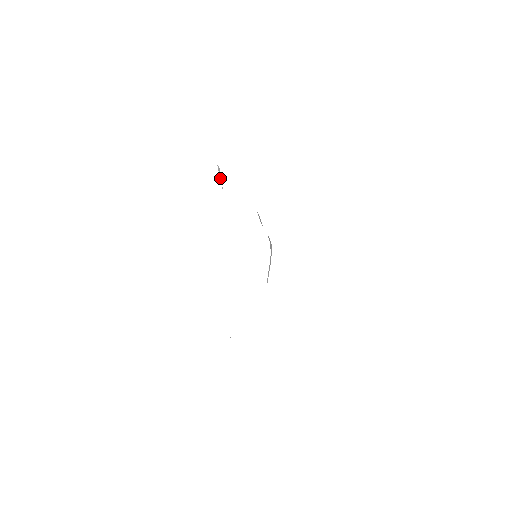
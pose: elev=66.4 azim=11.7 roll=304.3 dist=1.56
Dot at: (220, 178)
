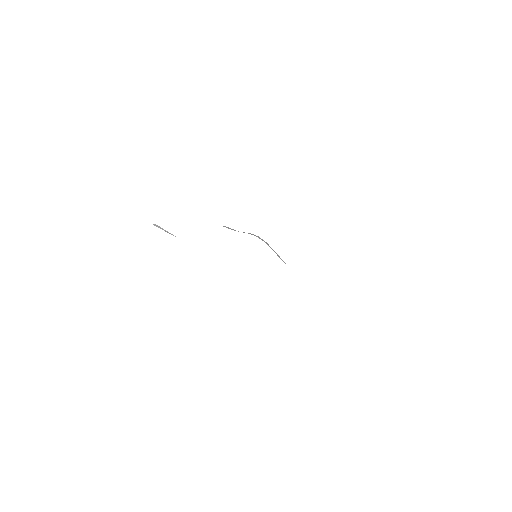
Dot at: (165, 231)
